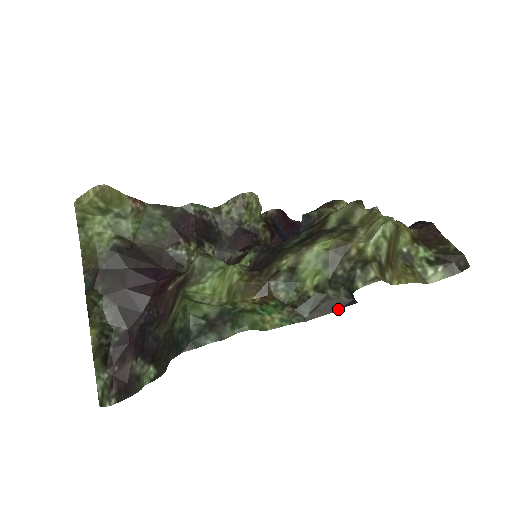
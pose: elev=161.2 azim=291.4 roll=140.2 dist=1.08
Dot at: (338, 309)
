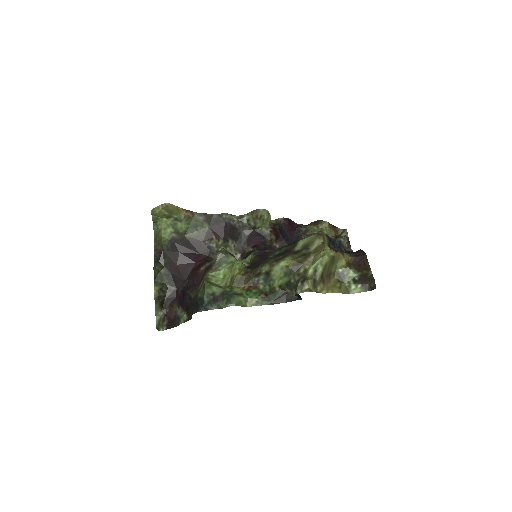
Dot at: (291, 301)
